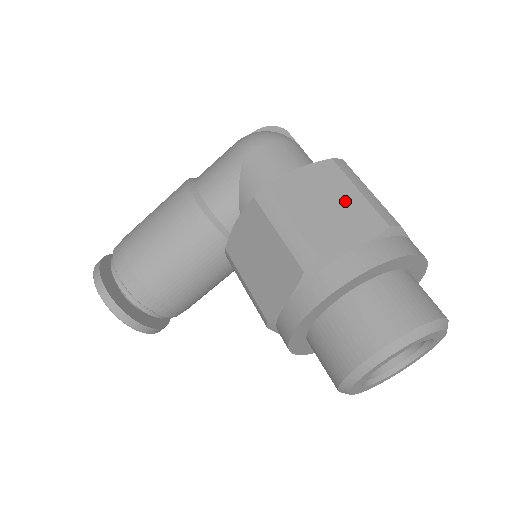
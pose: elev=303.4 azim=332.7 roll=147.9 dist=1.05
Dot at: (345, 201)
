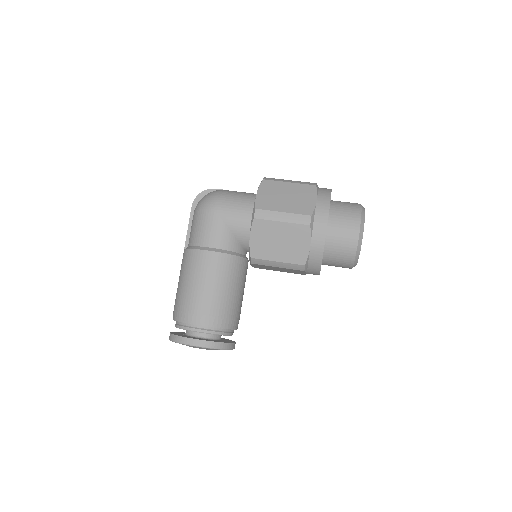
Dot at: (290, 190)
